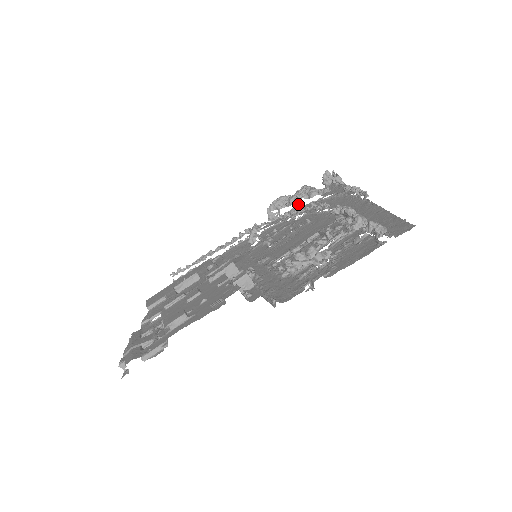
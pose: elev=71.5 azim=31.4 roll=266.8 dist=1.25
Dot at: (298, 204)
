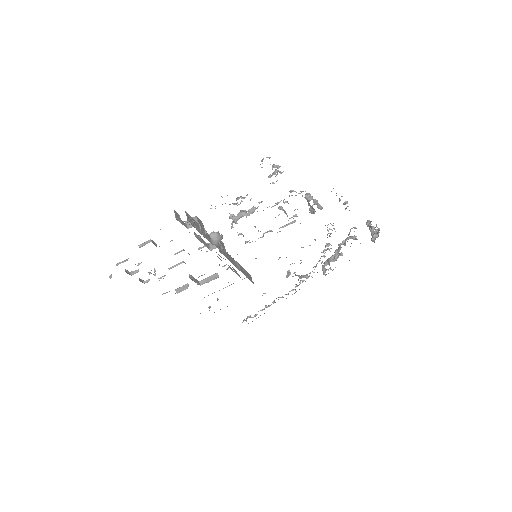
Dot at: (349, 260)
